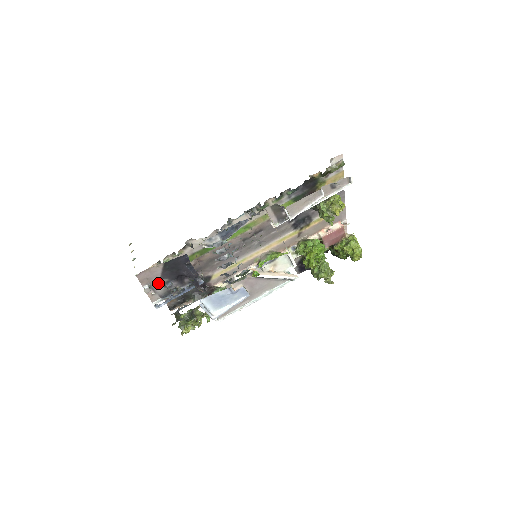
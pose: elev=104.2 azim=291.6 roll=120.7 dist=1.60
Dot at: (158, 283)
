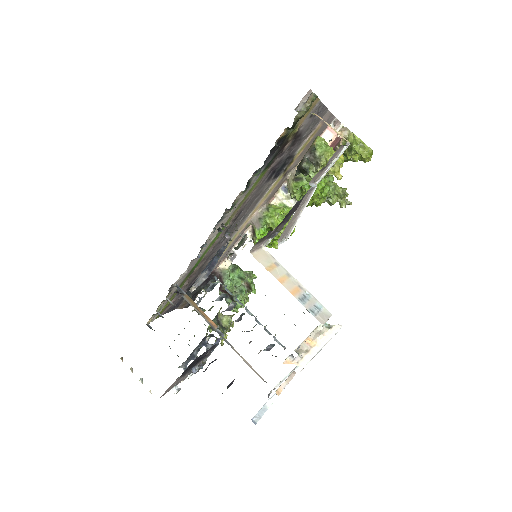
Dot at: (182, 377)
